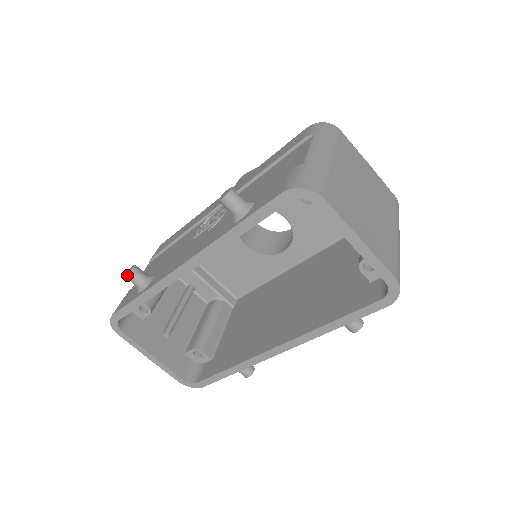
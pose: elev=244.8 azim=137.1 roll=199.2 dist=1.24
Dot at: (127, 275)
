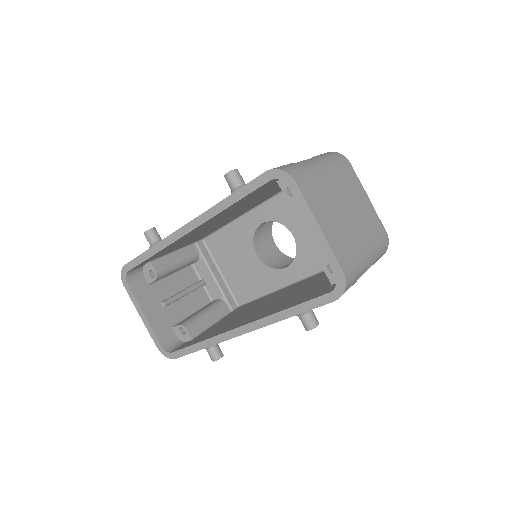
Dot at: (145, 232)
